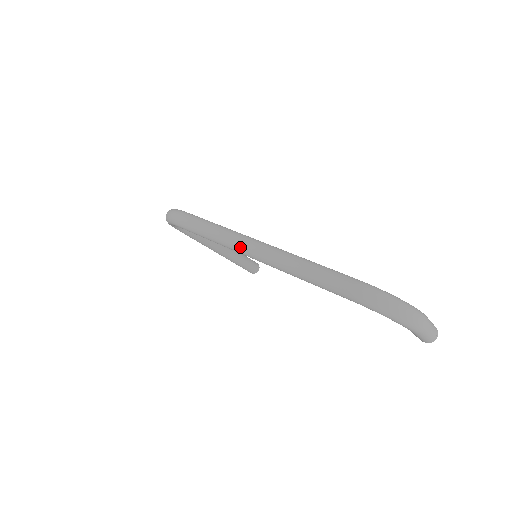
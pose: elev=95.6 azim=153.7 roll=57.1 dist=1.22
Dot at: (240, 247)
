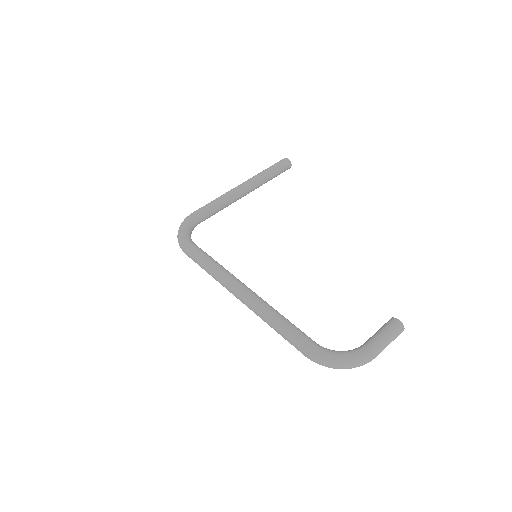
Dot at: occluded
